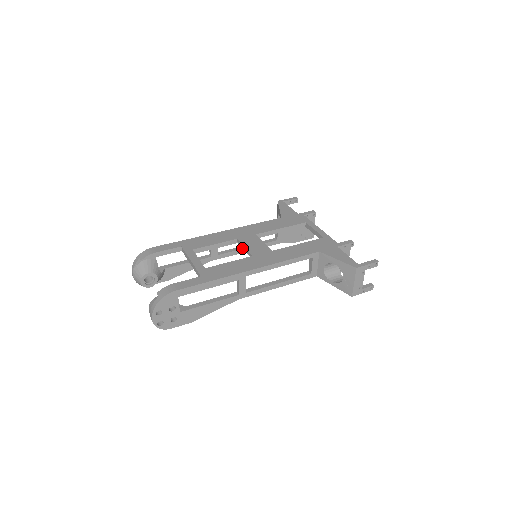
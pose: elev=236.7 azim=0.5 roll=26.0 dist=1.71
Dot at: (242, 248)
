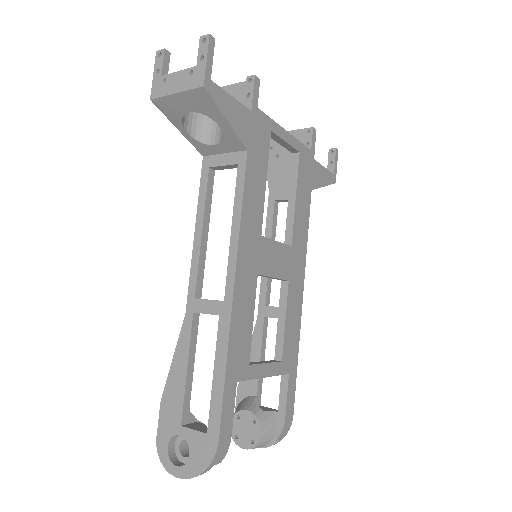
Dot at: (206, 246)
